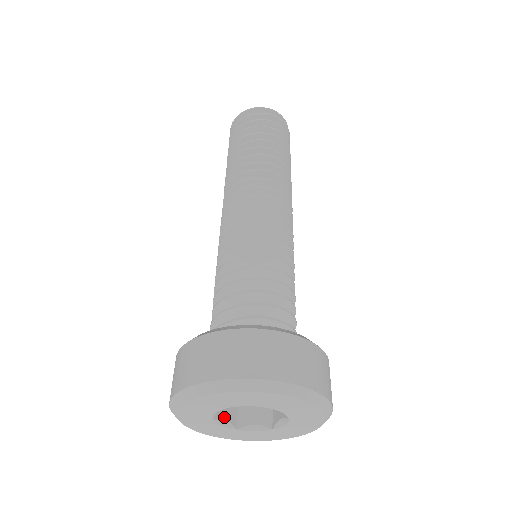
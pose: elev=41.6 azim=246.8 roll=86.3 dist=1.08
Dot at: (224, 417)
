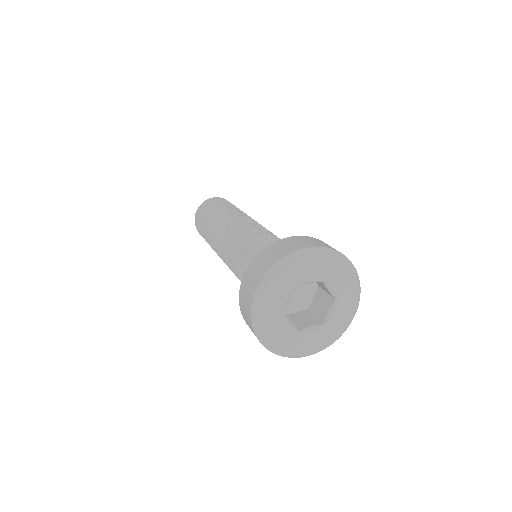
Dot at: (289, 320)
